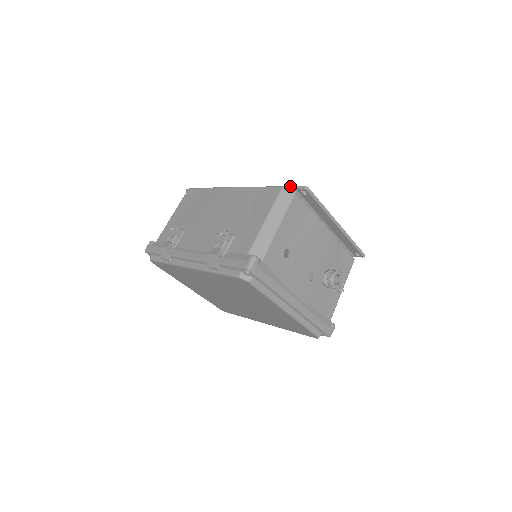
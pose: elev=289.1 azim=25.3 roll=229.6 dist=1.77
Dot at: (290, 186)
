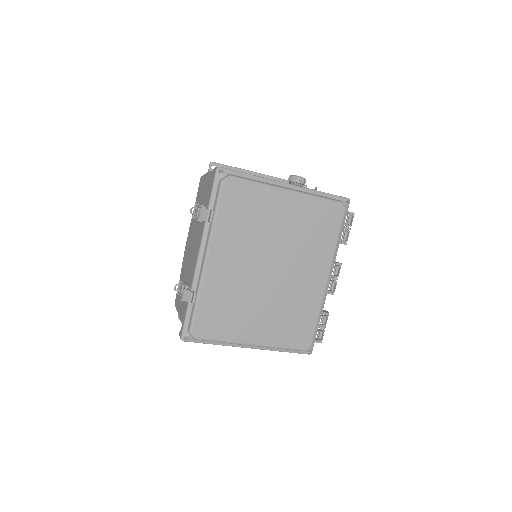
Dot at: occluded
